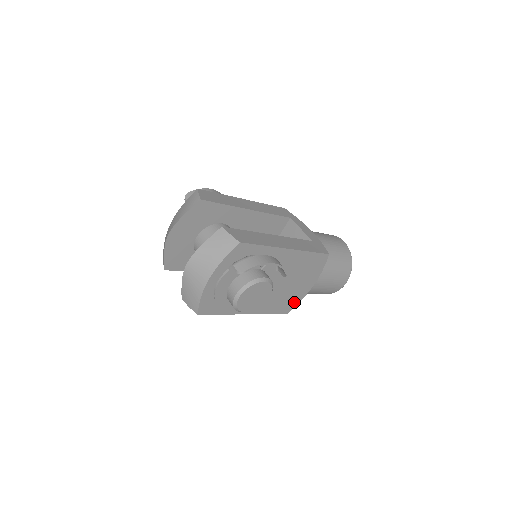
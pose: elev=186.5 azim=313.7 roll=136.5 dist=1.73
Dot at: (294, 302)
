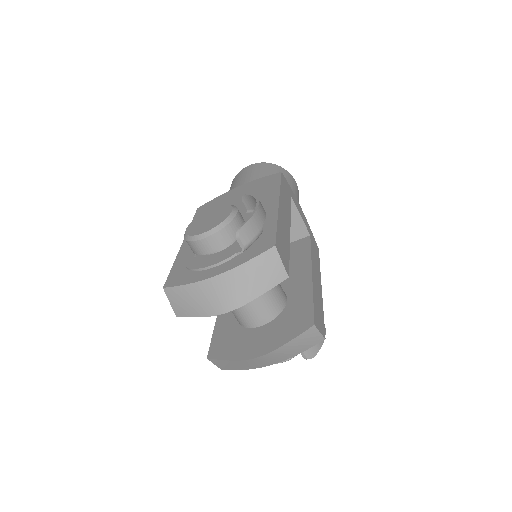
Dot at: occluded
